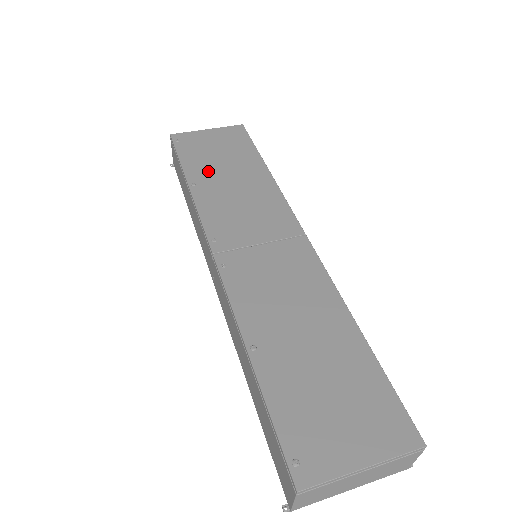
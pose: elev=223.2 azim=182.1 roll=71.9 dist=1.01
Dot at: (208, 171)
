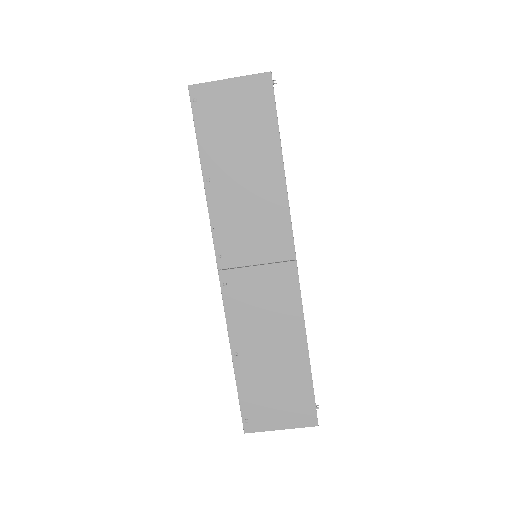
Dot at: (223, 160)
